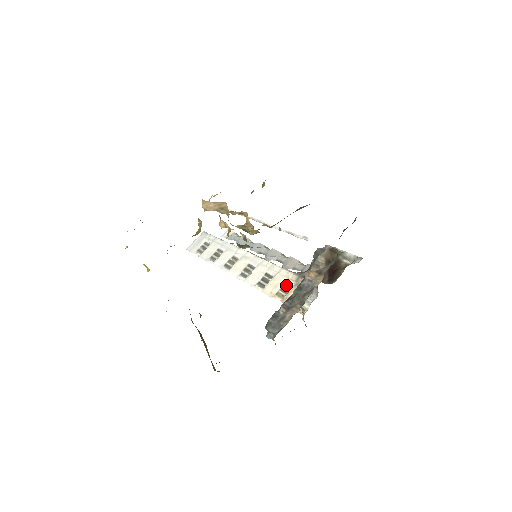
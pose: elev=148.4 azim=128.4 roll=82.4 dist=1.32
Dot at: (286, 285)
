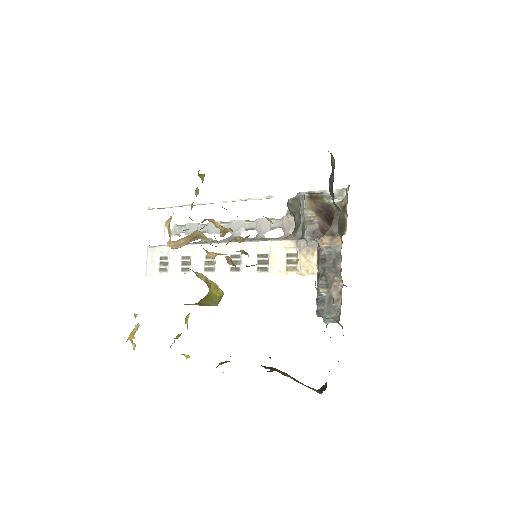
Dot at: (289, 256)
